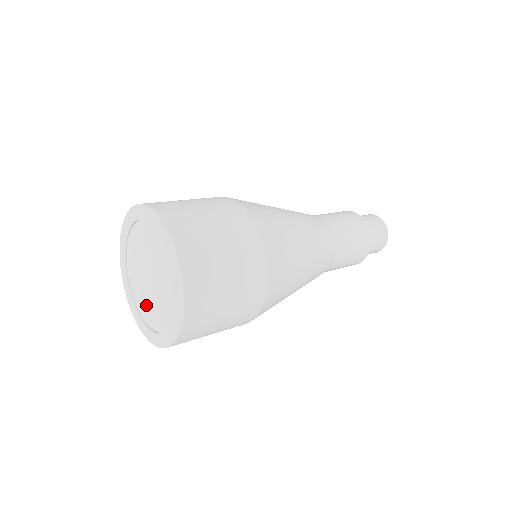
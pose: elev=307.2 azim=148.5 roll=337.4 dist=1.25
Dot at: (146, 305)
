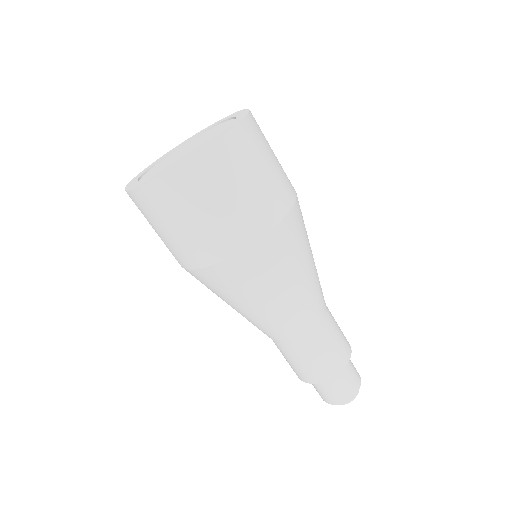
Dot at: (159, 166)
